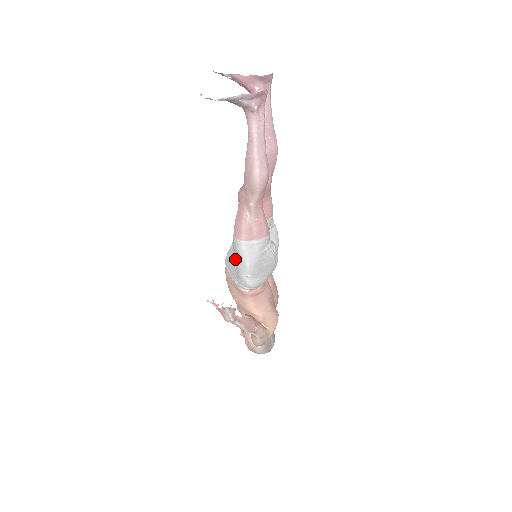
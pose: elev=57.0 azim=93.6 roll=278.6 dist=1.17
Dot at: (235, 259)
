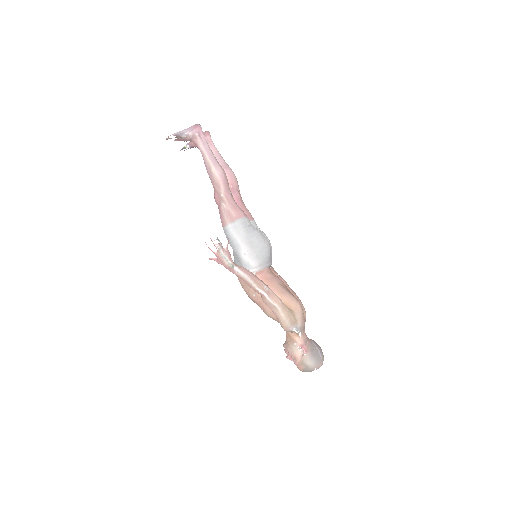
Dot at: (232, 247)
